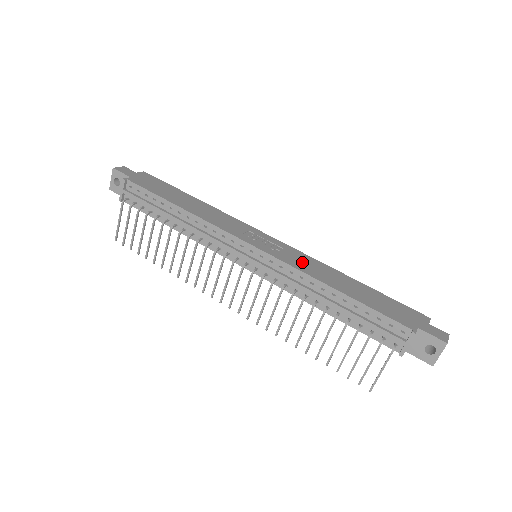
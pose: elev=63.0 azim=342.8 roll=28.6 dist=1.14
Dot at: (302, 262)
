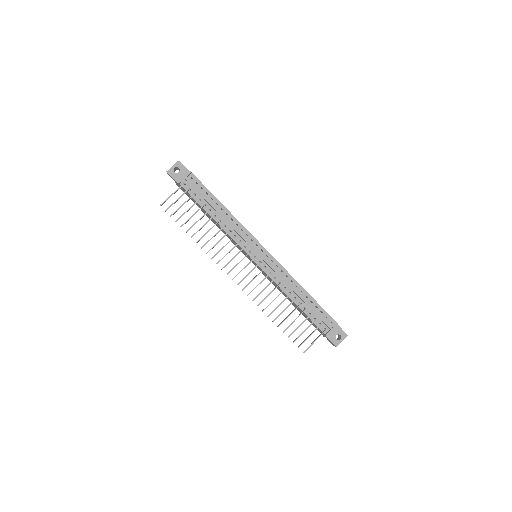
Dot at: occluded
